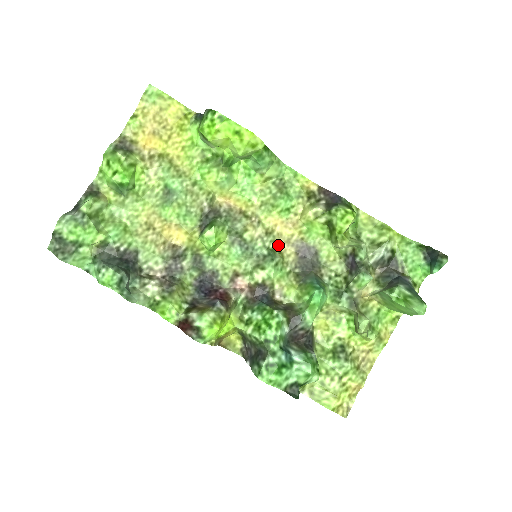
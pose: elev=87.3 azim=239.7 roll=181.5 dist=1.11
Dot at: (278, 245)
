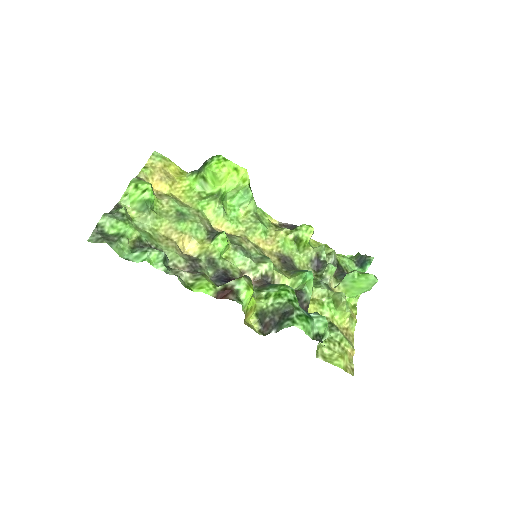
Dot at: (265, 255)
